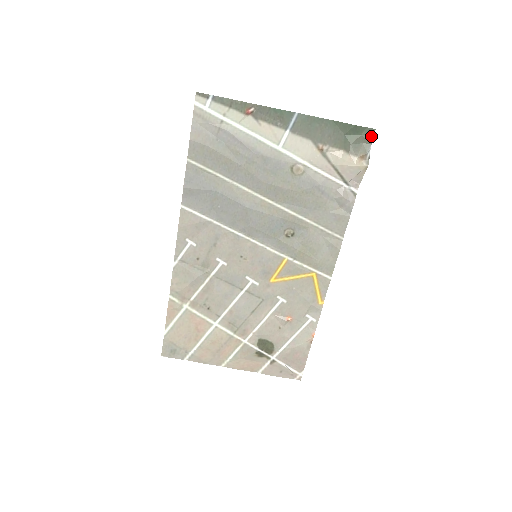
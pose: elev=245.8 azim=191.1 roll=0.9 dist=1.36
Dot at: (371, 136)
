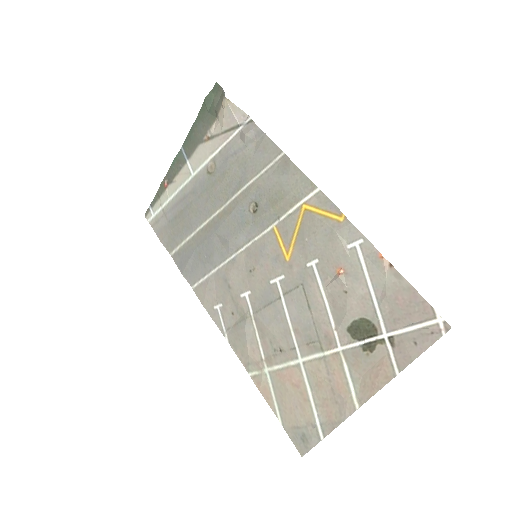
Dot at: (219, 88)
